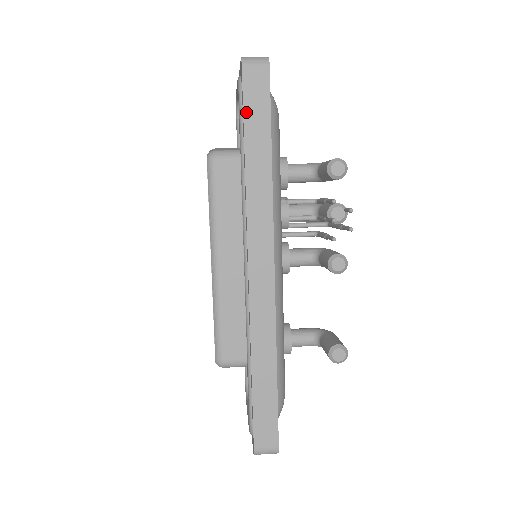
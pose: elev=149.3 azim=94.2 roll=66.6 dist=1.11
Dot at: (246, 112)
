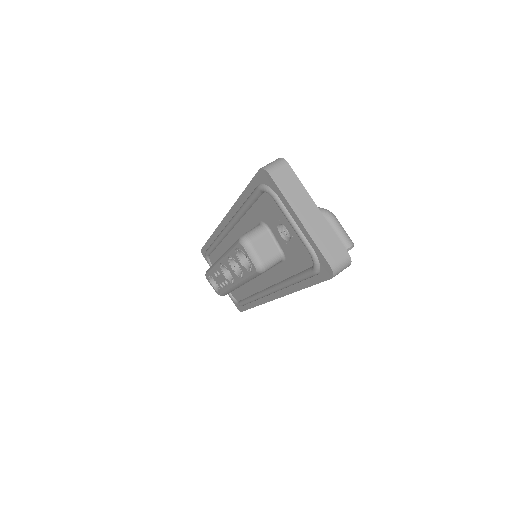
Dot at: (318, 283)
